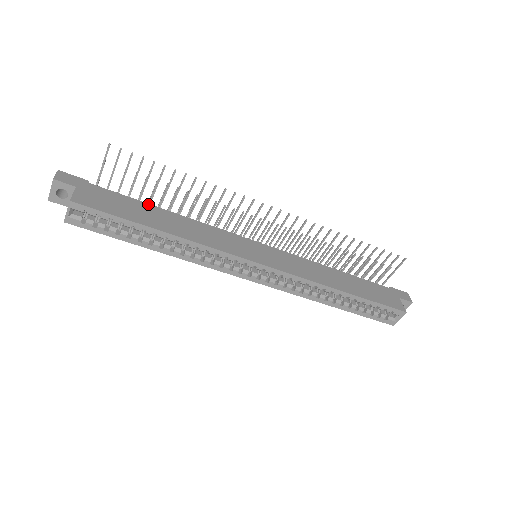
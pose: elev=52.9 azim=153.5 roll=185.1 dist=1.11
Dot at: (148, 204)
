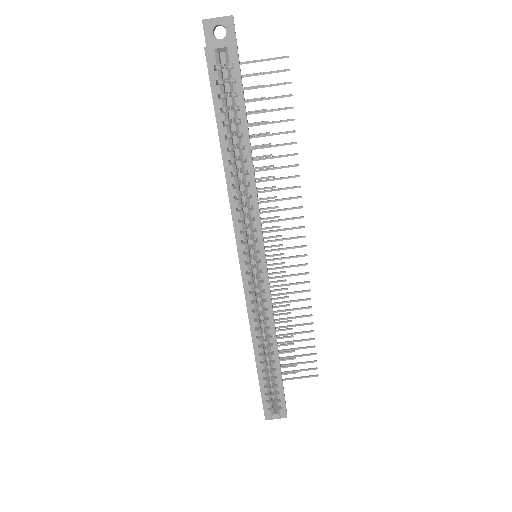
Dot at: (248, 125)
